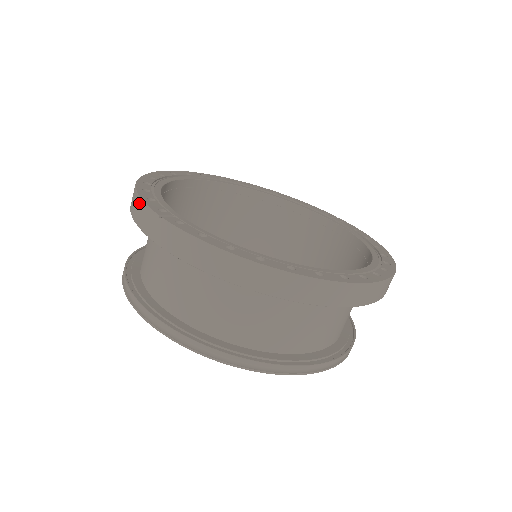
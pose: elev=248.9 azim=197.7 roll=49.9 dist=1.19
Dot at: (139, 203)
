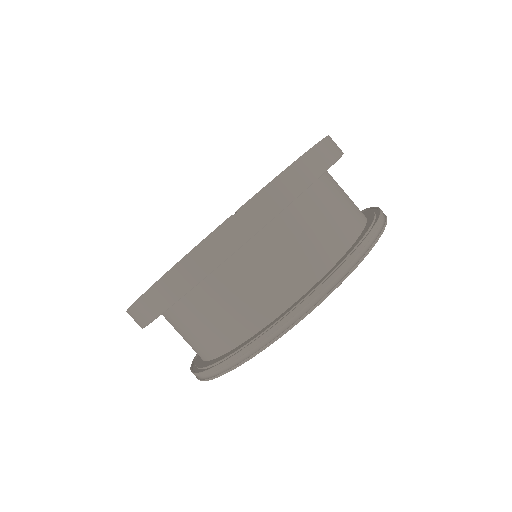
Dot at: (199, 251)
